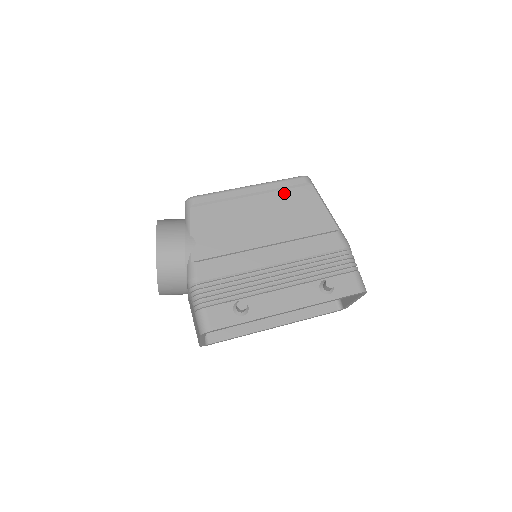
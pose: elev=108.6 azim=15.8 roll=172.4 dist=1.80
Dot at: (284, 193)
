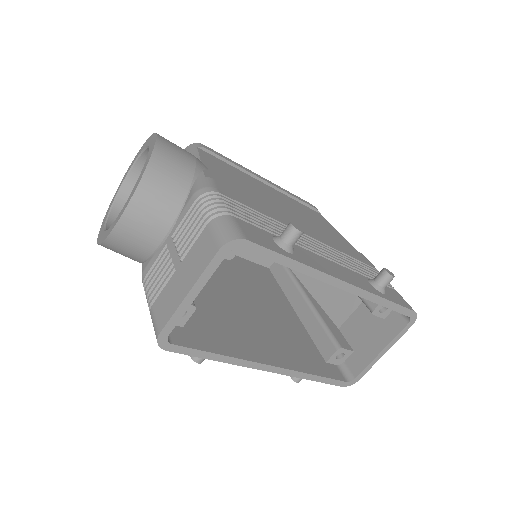
Dot at: (297, 202)
